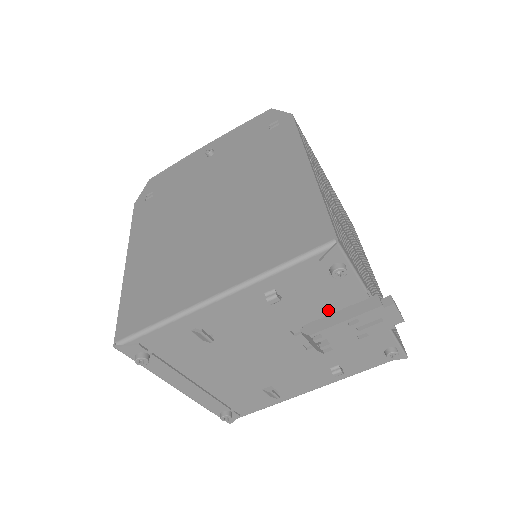
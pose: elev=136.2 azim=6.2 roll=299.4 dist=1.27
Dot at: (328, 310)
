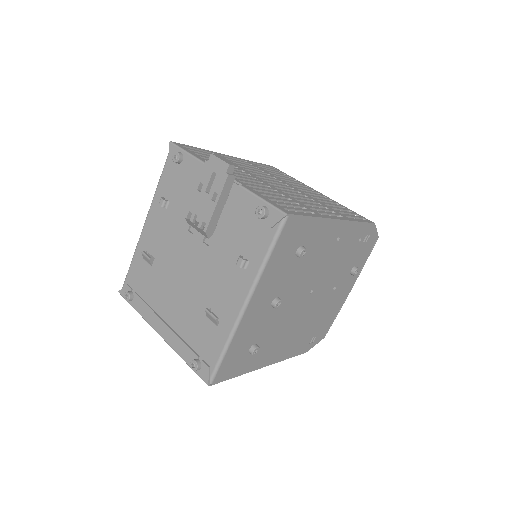
Dot at: occluded
